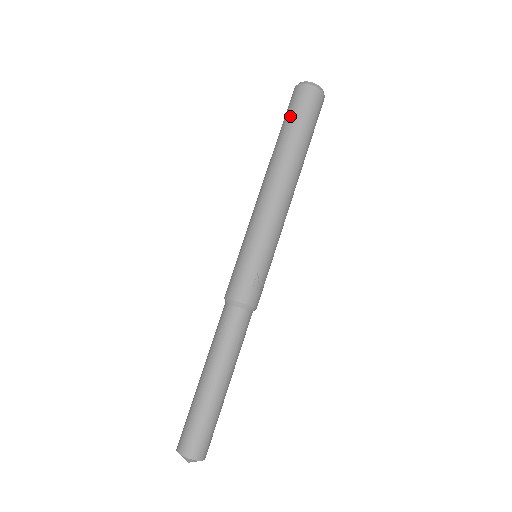
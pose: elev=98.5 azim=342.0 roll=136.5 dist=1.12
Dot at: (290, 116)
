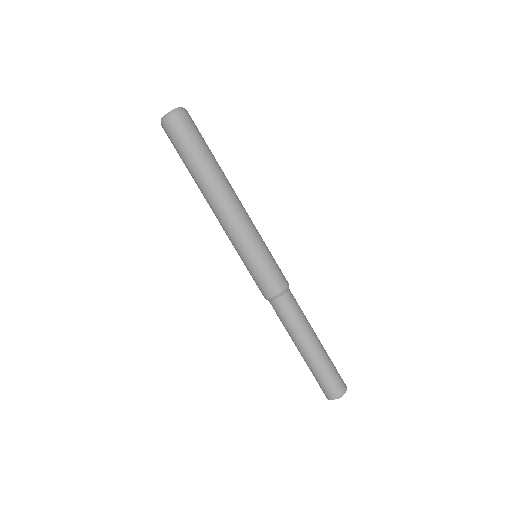
Dot at: (185, 147)
